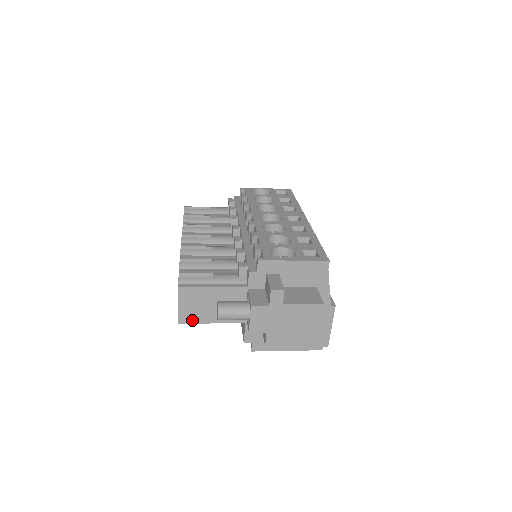
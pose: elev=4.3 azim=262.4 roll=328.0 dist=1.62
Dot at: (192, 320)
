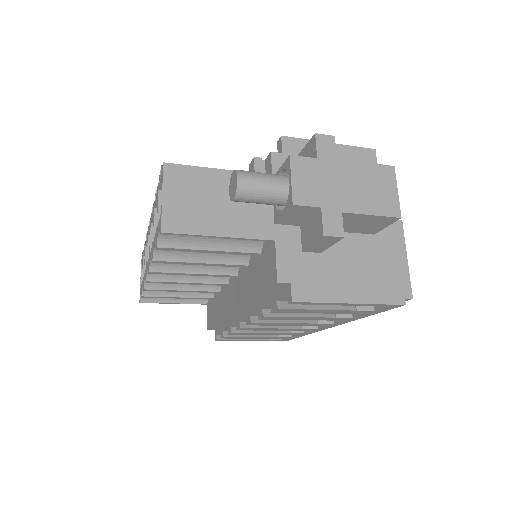
Dot at: (185, 227)
